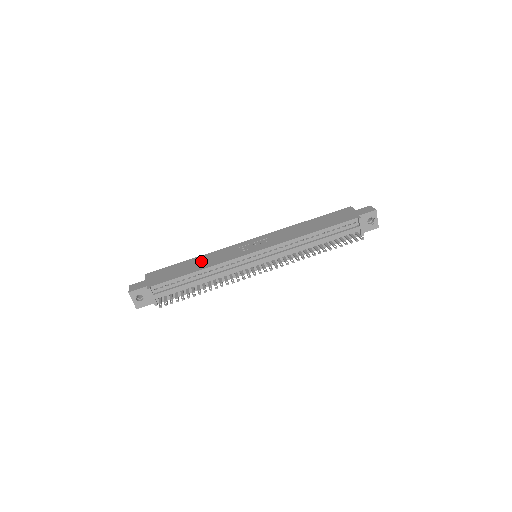
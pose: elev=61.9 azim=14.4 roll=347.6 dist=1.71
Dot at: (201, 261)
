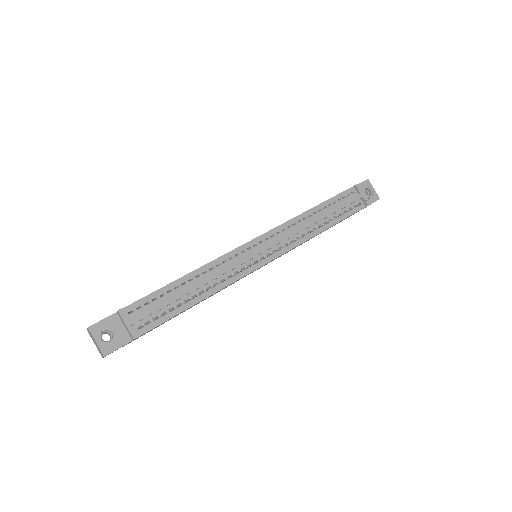
Dot at: occluded
